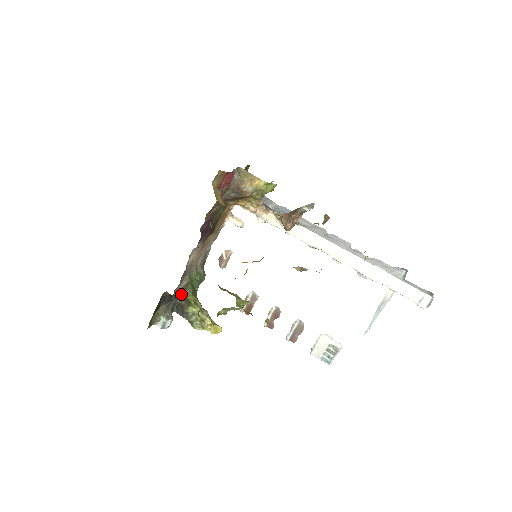
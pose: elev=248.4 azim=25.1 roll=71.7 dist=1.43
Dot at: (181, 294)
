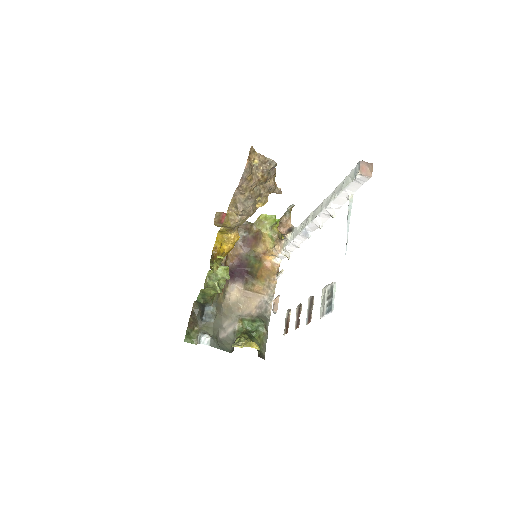
Dot at: (236, 336)
